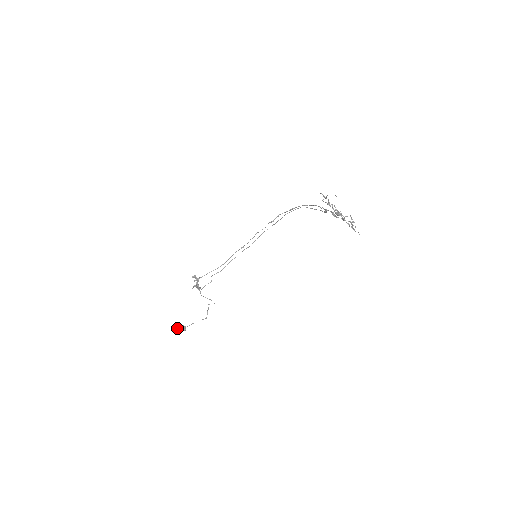
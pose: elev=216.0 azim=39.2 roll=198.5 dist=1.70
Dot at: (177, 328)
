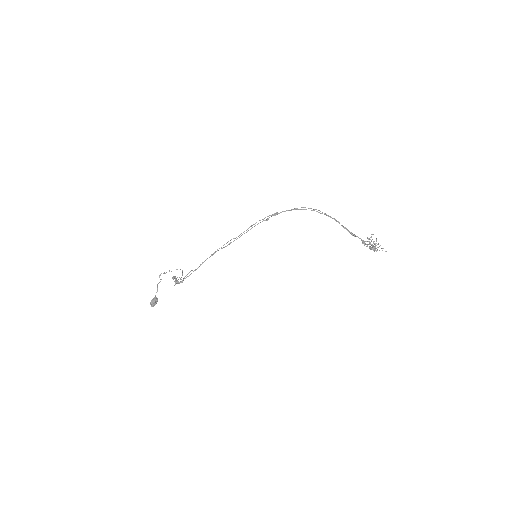
Dot at: (152, 306)
